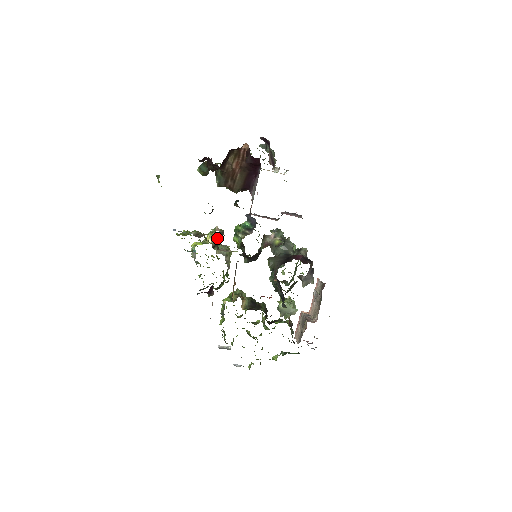
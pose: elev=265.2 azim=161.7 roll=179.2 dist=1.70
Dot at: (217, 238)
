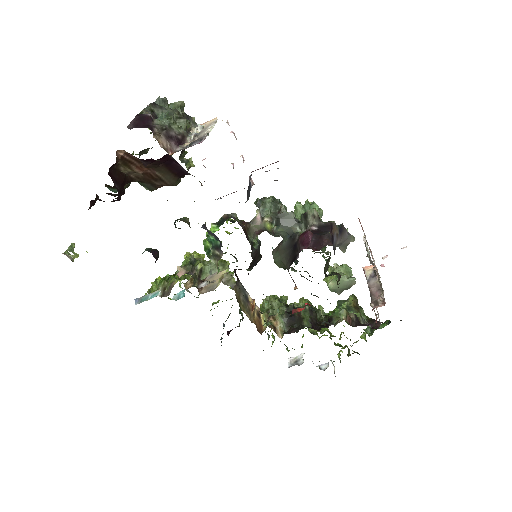
Dot at: (189, 280)
